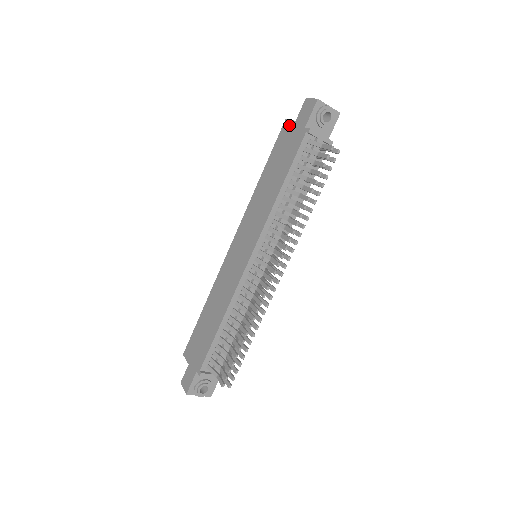
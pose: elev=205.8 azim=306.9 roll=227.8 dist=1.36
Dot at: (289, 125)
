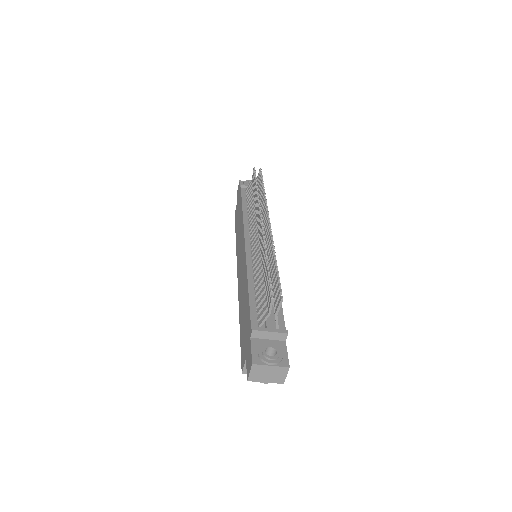
Dot at: (236, 208)
